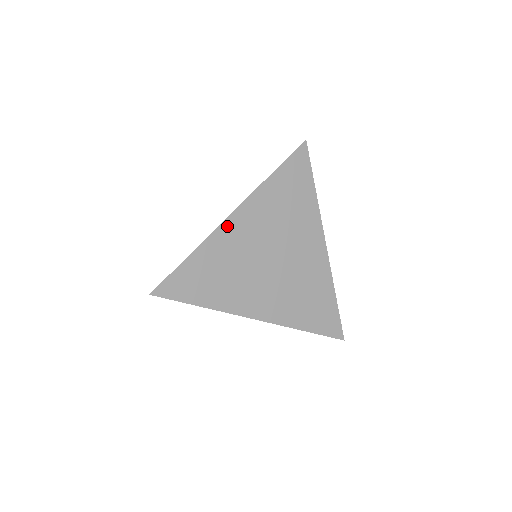
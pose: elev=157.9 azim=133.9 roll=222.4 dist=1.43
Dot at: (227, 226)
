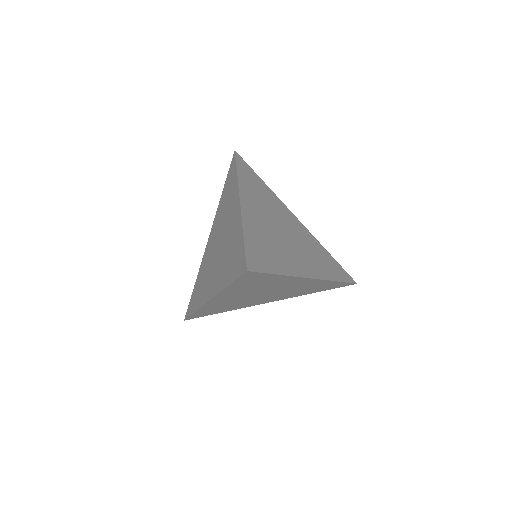
Dot at: (245, 209)
